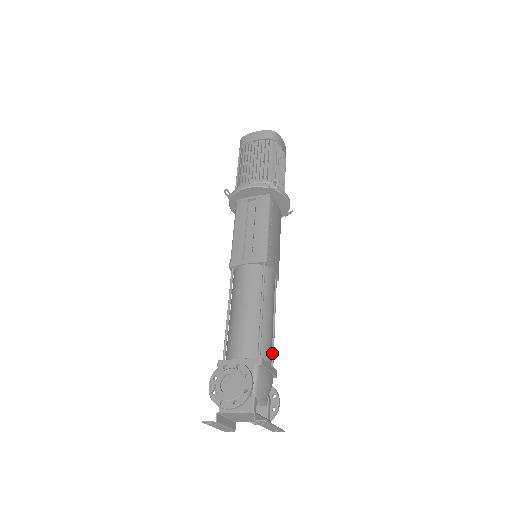
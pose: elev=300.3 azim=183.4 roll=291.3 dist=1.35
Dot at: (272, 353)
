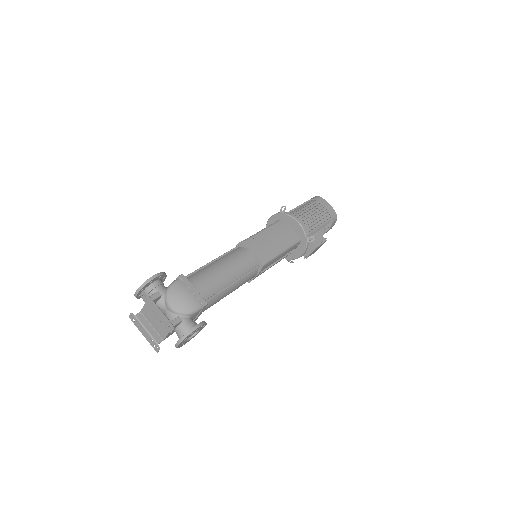
Dot at: (214, 295)
